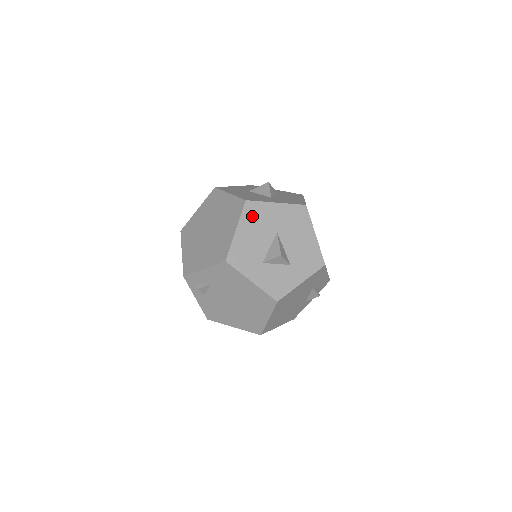
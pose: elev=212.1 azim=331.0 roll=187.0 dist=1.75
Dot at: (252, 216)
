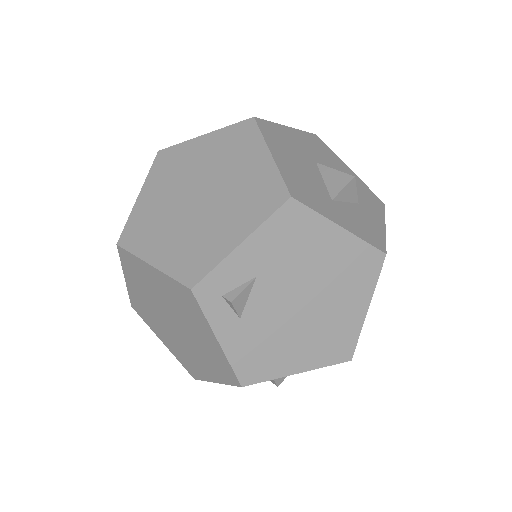
Dot at: (275, 138)
